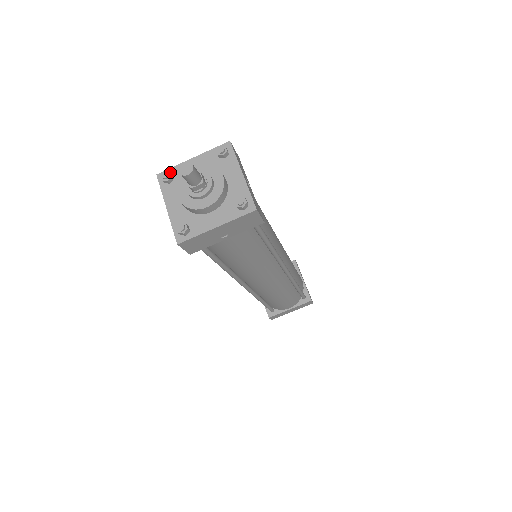
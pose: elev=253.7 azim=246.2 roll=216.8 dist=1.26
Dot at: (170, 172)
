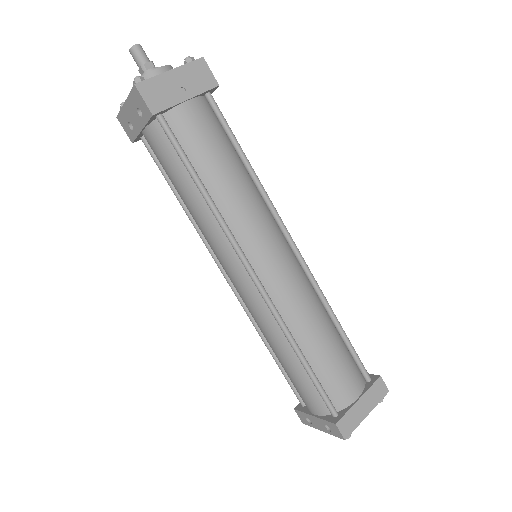
Dot at: occluded
